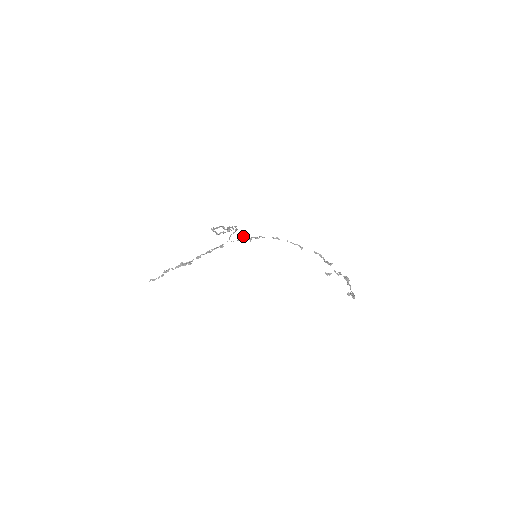
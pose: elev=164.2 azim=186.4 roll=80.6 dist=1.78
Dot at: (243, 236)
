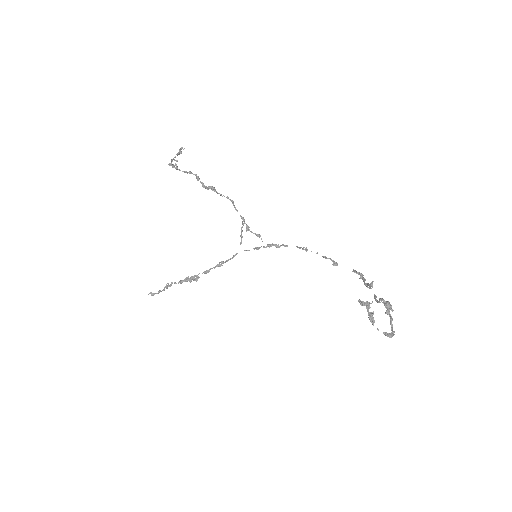
Dot at: (247, 226)
